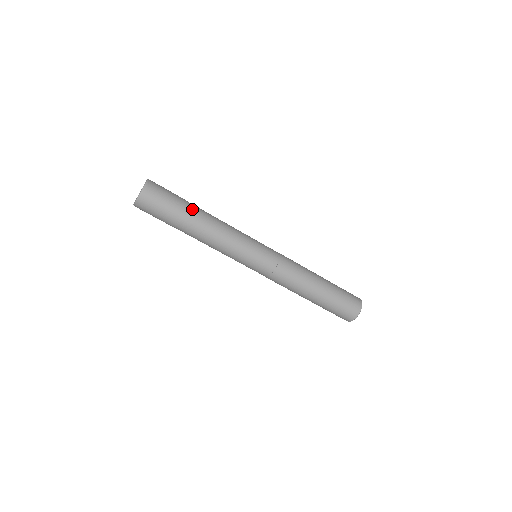
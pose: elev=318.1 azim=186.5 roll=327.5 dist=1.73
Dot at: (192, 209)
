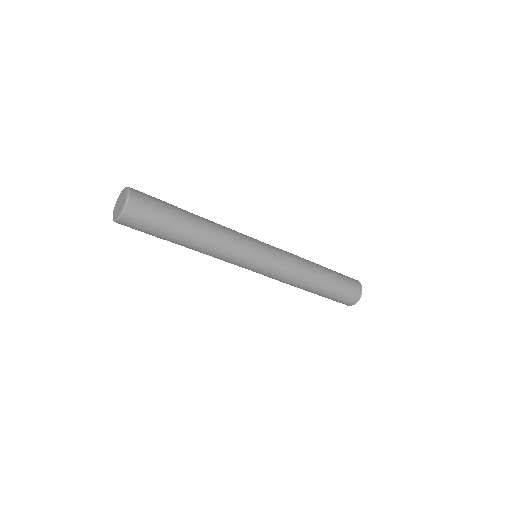
Dot at: (186, 214)
